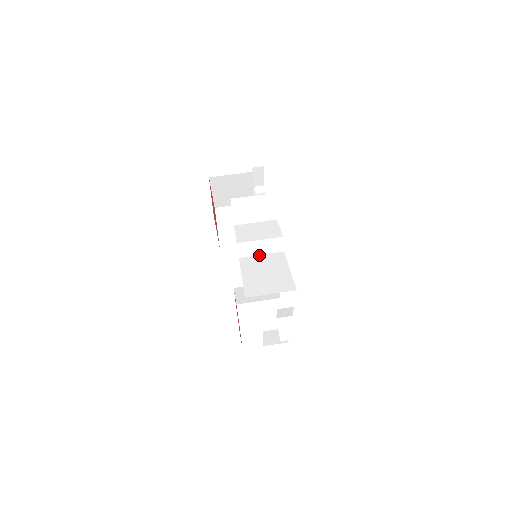
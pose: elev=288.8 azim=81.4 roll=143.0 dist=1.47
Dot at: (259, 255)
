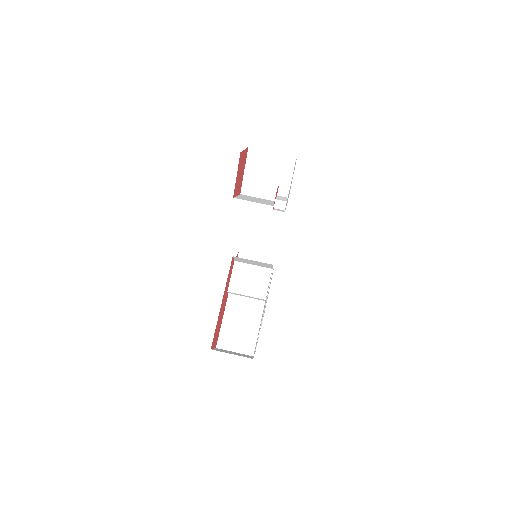
Dot at: (245, 297)
